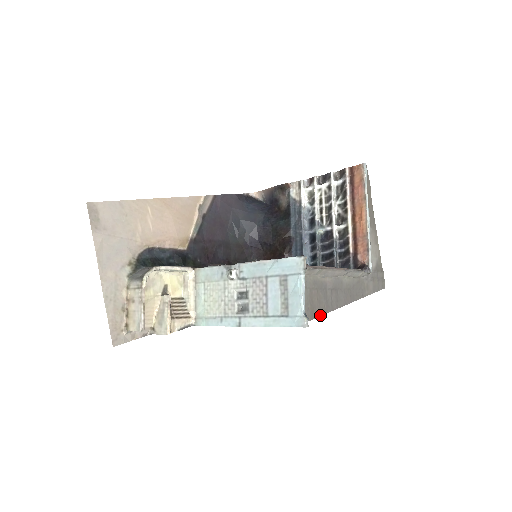
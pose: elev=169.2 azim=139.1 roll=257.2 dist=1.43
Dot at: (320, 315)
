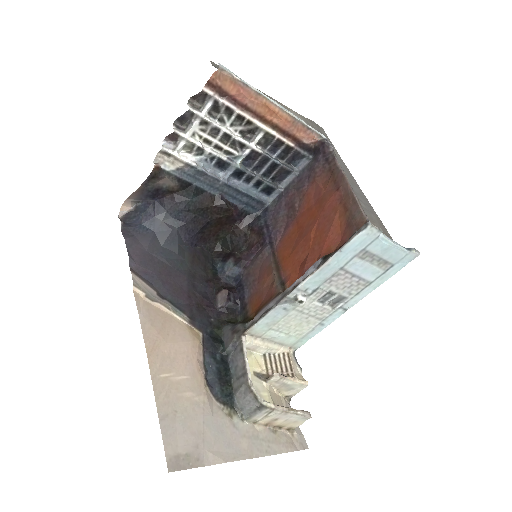
Dot at: (384, 226)
